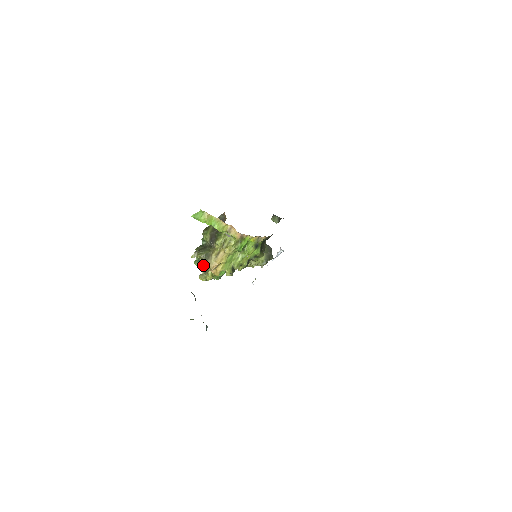
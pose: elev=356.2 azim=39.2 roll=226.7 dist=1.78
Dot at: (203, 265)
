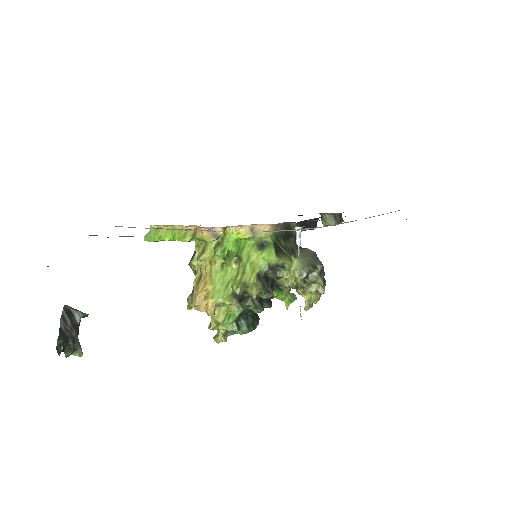
Dot at: occluded
